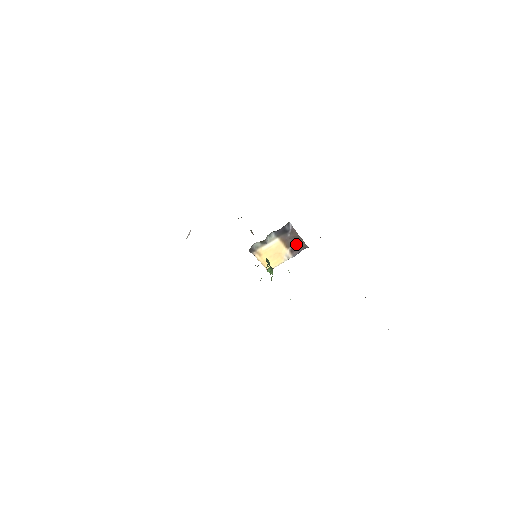
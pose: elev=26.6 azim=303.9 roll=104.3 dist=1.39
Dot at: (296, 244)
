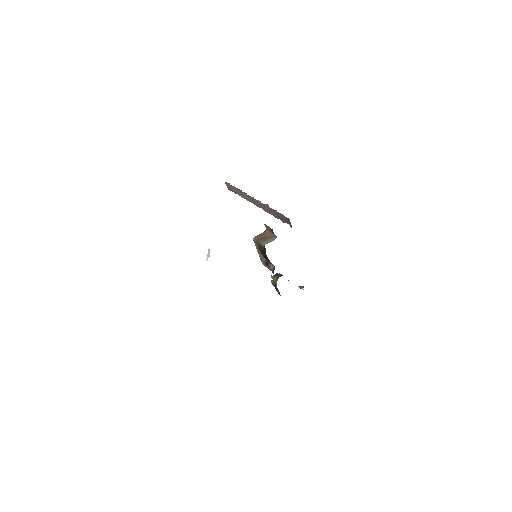
Dot at: occluded
